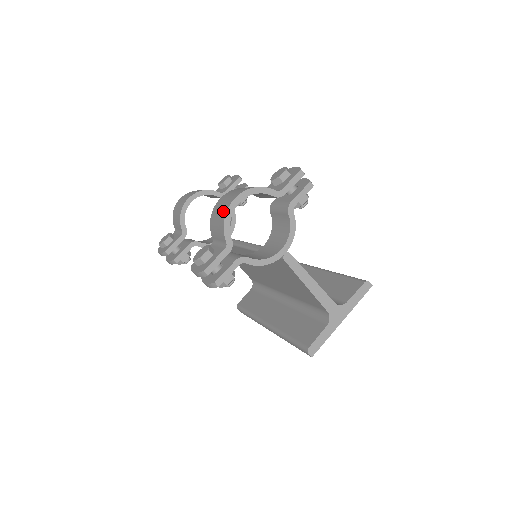
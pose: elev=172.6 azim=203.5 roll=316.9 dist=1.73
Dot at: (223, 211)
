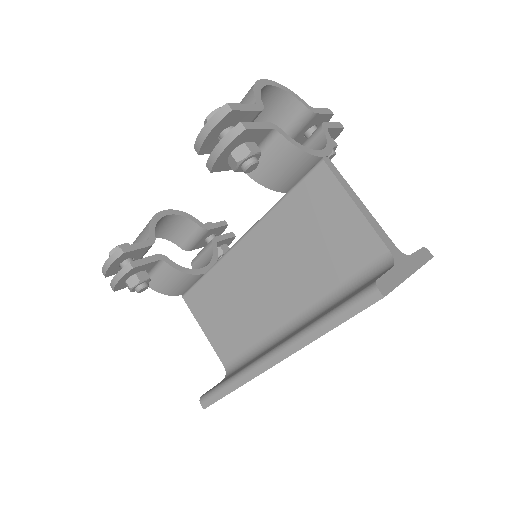
Dot at: occluded
